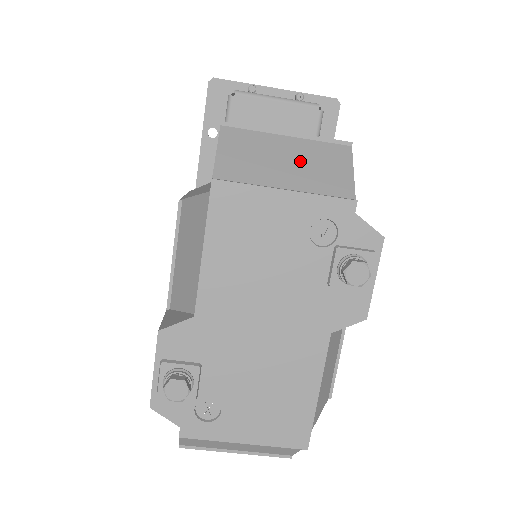
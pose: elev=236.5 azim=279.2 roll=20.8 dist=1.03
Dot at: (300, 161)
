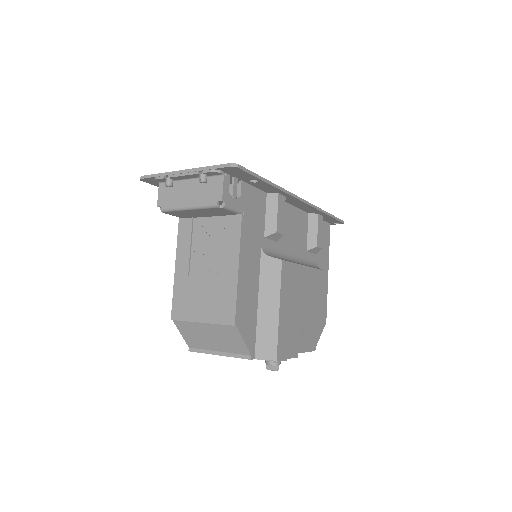
Dot at: (216, 337)
